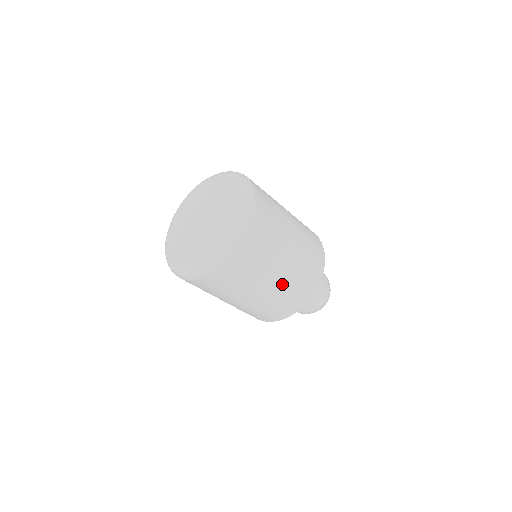
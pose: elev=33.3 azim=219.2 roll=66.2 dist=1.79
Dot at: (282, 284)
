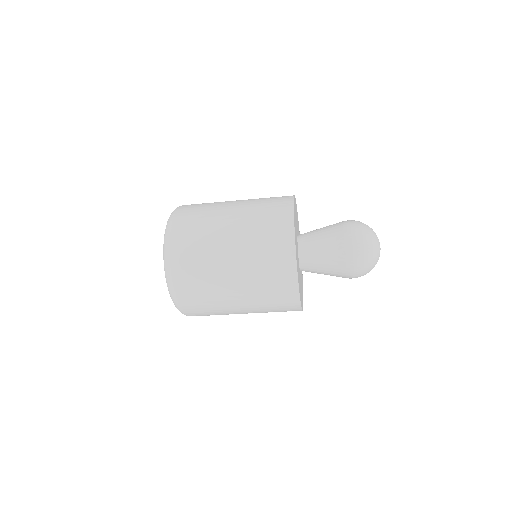
Dot at: (255, 310)
